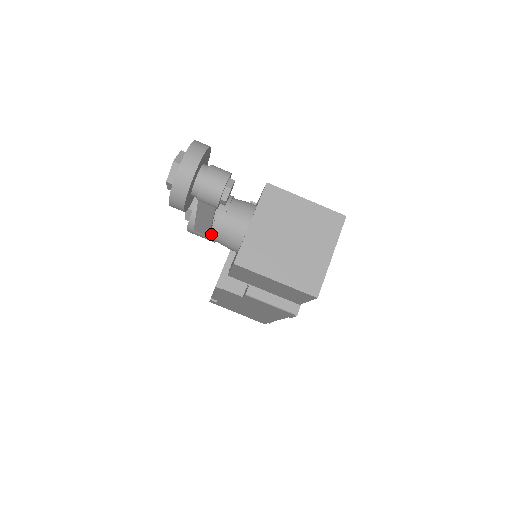
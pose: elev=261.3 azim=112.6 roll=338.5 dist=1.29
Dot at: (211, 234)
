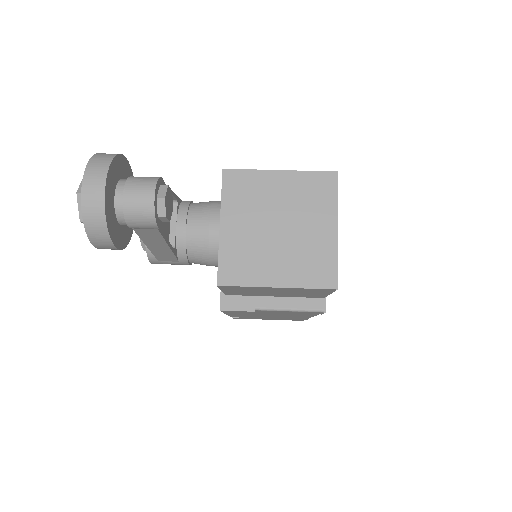
Dot at: (180, 258)
